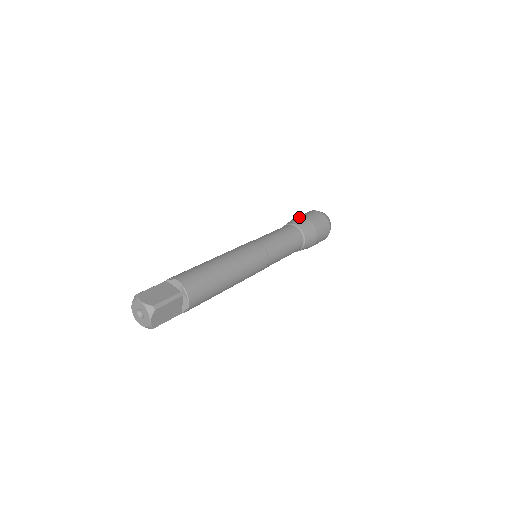
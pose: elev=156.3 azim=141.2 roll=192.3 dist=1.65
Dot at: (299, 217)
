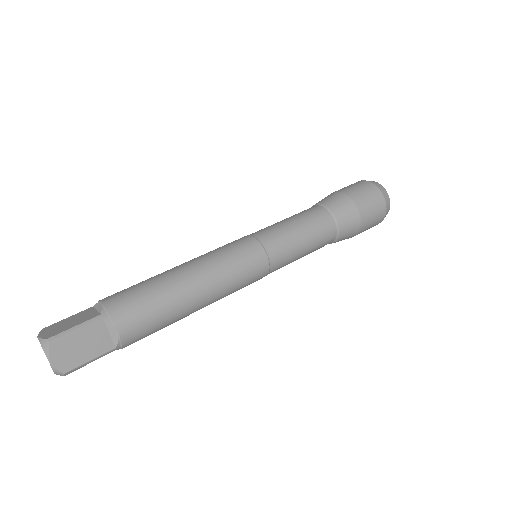
Dot at: occluded
